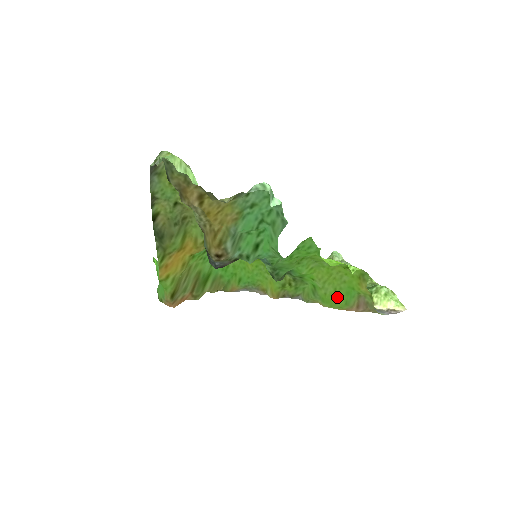
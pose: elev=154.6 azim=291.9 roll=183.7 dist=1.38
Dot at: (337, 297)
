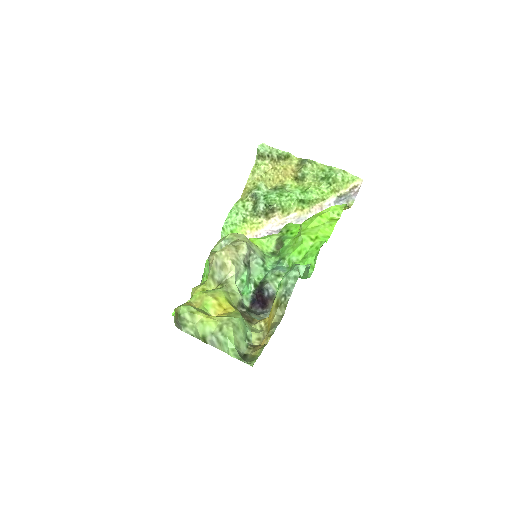
Dot at: occluded
